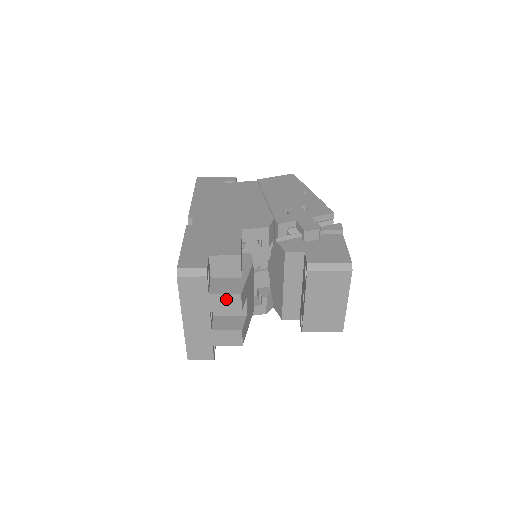
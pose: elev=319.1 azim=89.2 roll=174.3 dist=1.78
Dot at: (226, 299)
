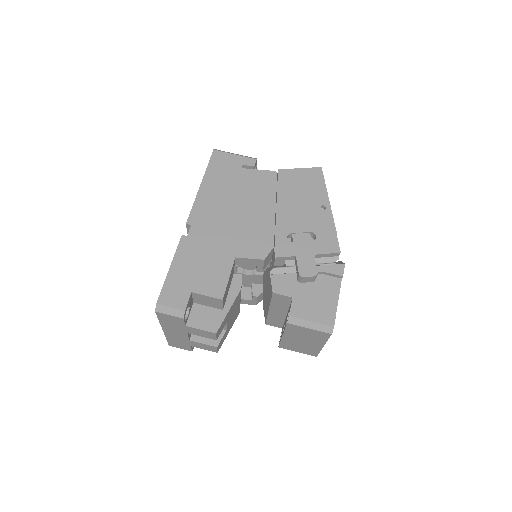
Dot at: (202, 332)
